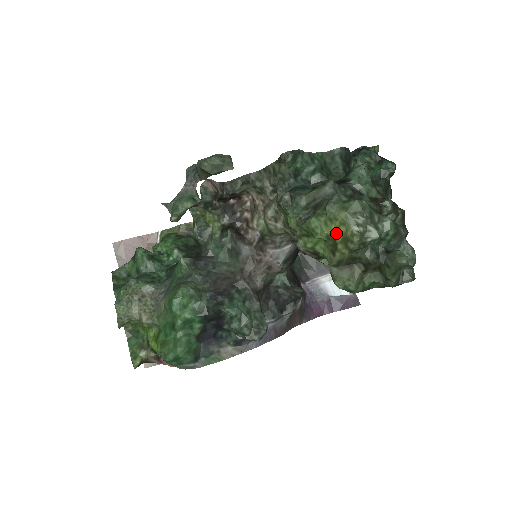
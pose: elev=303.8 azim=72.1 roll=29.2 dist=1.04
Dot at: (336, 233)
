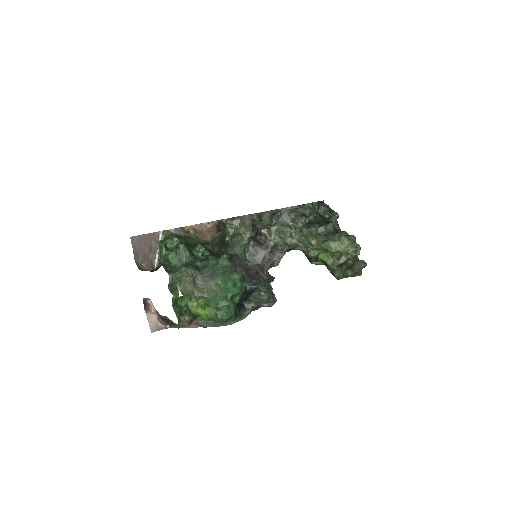
Dot at: (344, 250)
